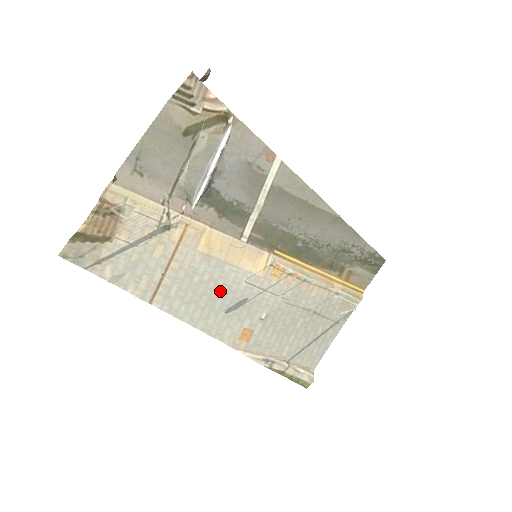
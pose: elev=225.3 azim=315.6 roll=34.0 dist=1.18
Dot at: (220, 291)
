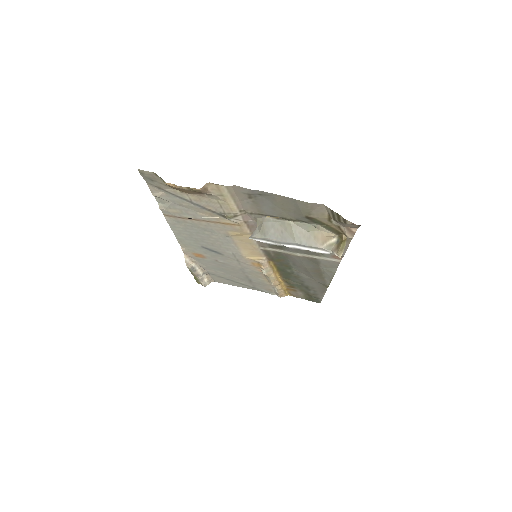
Dot at: (213, 243)
